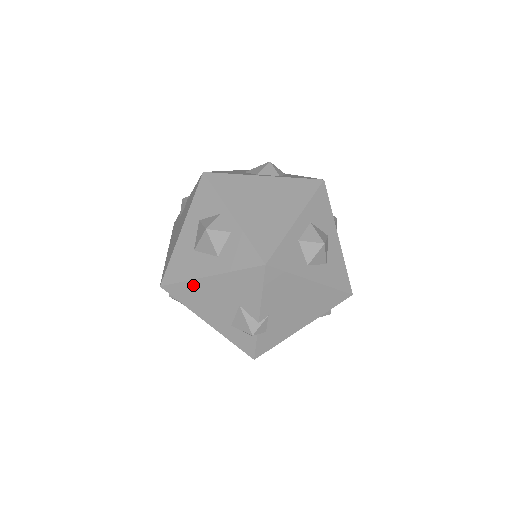
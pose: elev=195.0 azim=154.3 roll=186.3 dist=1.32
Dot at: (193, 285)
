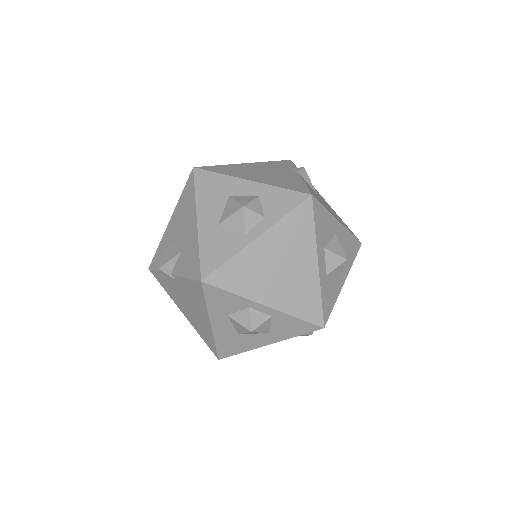
Dot at: (252, 349)
